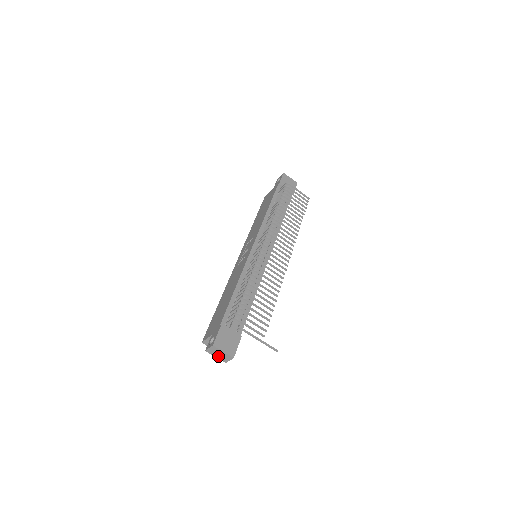
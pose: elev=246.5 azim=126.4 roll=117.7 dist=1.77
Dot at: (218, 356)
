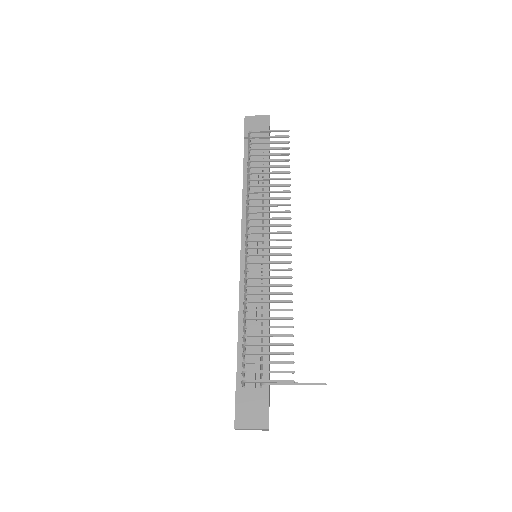
Dot at: occluded
